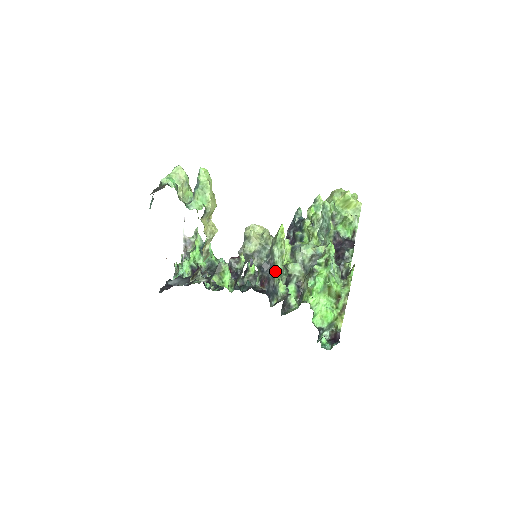
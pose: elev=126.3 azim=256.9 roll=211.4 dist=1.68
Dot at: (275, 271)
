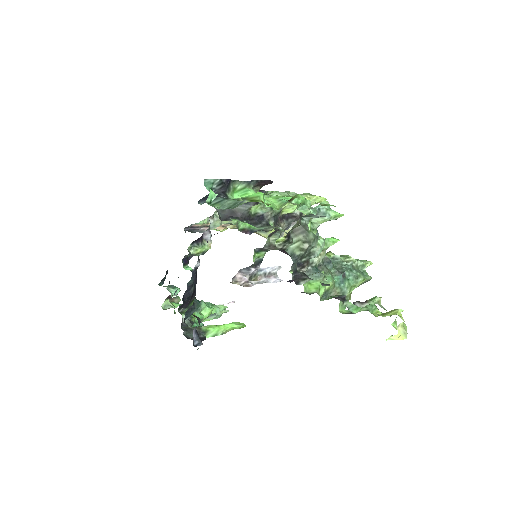
Dot at: (275, 192)
